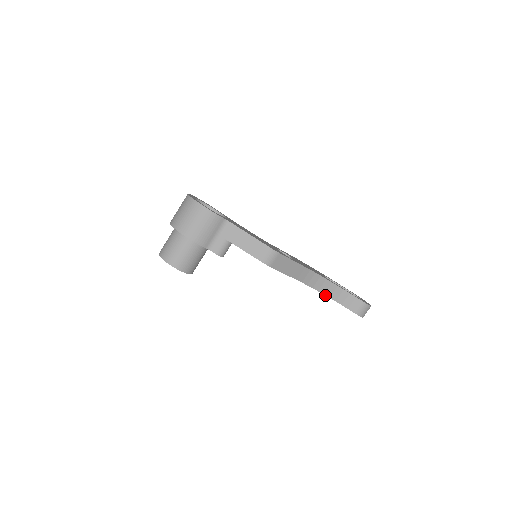
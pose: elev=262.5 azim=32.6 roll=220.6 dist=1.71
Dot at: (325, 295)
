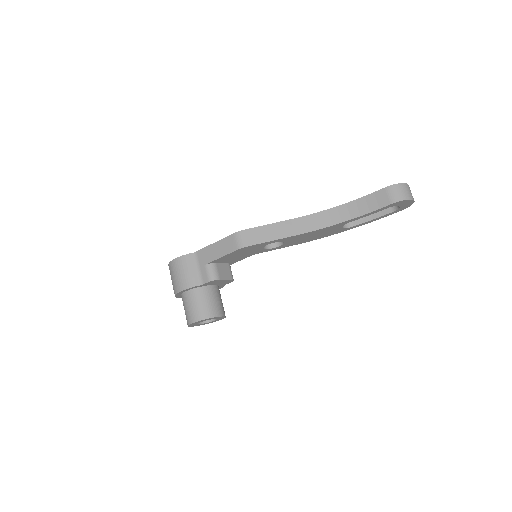
Dot at: (344, 222)
